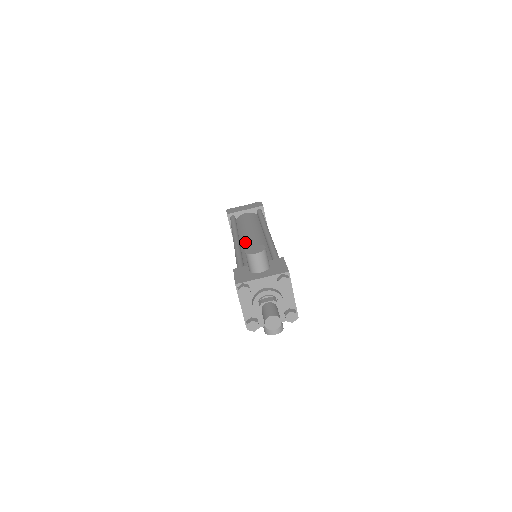
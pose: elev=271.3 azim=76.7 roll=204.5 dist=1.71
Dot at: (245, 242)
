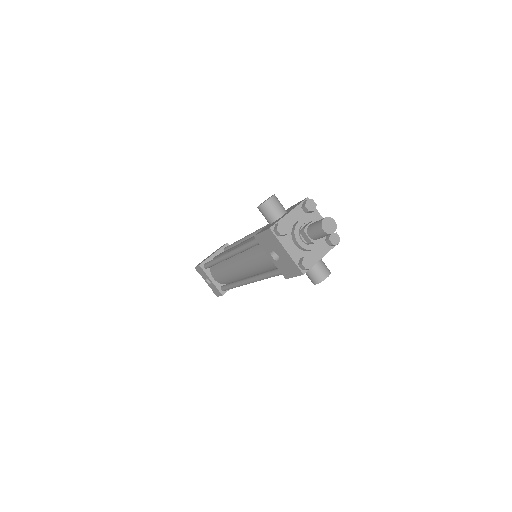
Dot at: occluded
